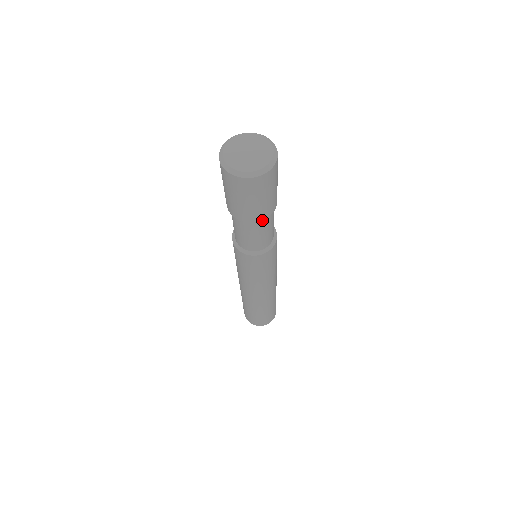
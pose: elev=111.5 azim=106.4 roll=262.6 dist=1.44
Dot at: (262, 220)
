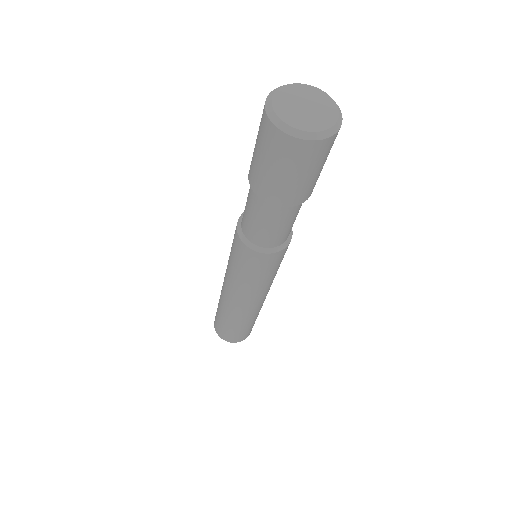
Dot at: (289, 207)
